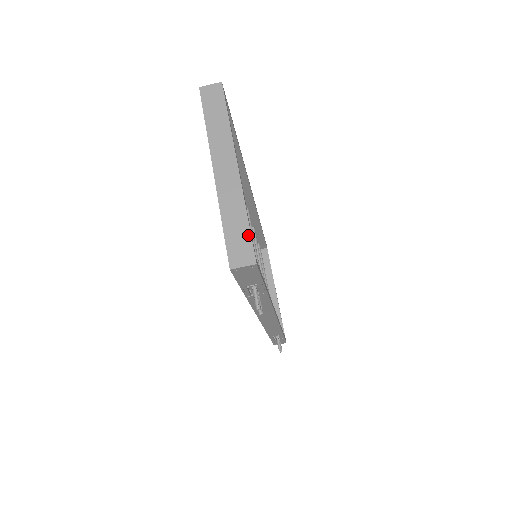
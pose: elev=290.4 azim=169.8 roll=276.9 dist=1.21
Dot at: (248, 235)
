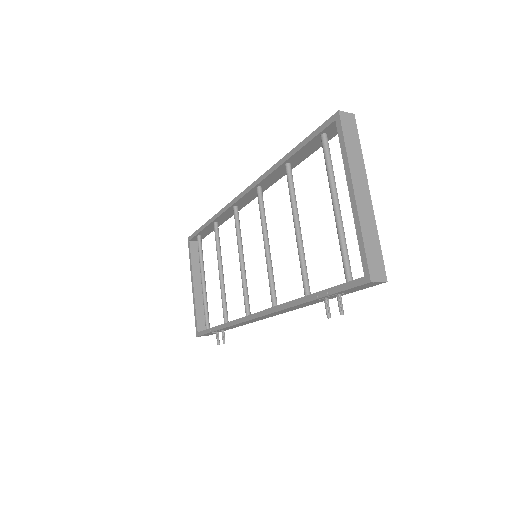
Dot at: (381, 256)
